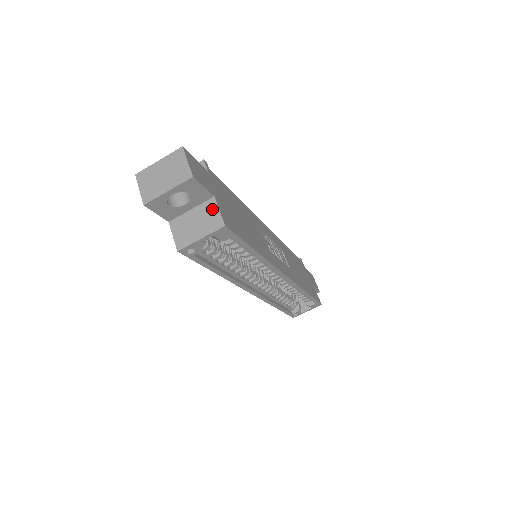
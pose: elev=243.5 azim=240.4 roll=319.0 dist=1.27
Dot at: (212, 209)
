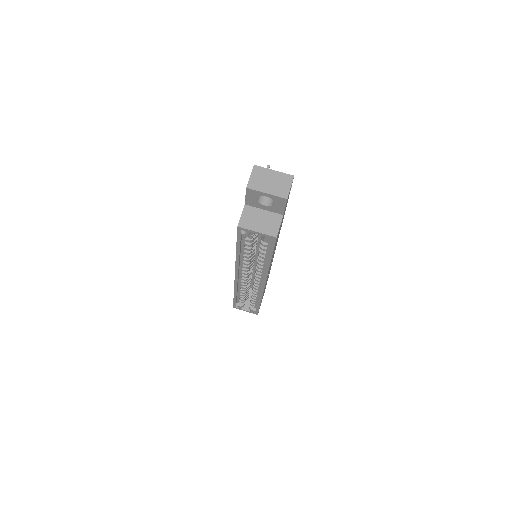
Dot at: (276, 221)
